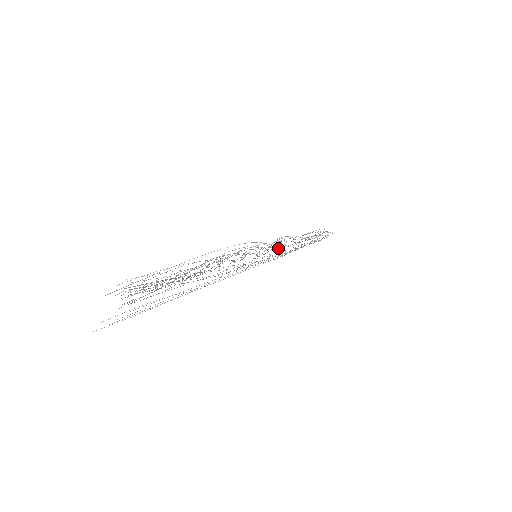
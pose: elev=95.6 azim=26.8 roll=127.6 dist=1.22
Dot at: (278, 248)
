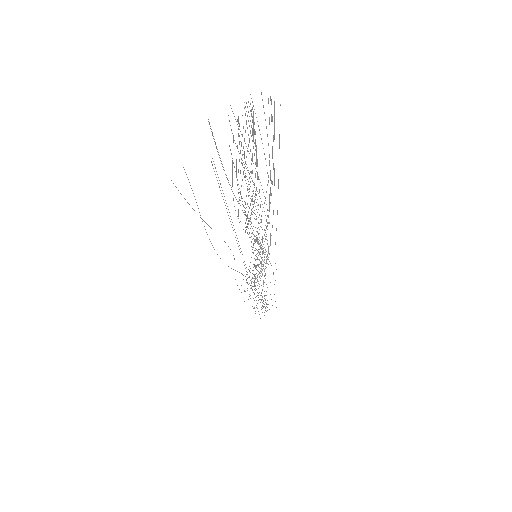
Dot at: occluded
